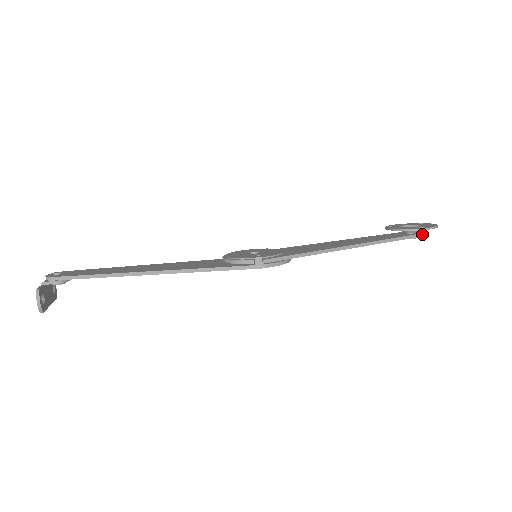
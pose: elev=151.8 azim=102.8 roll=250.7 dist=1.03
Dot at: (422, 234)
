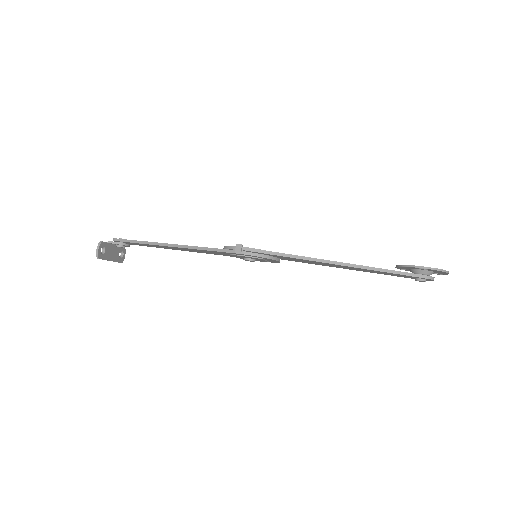
Dot at: (428, 276)
